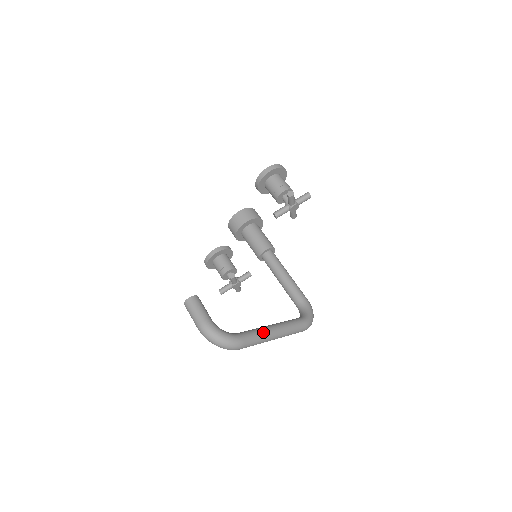
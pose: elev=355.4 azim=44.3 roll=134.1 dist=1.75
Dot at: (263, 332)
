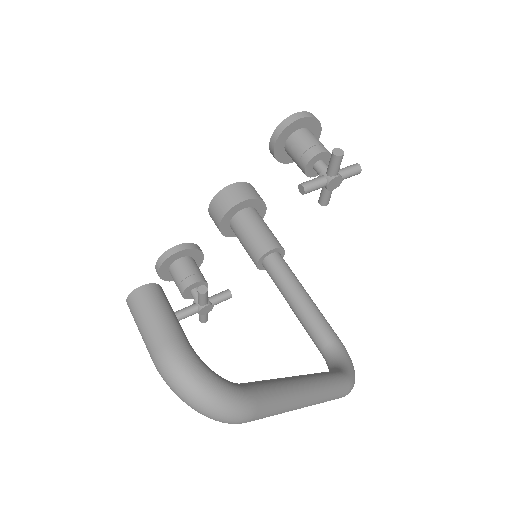
Dot at: (289, 388)
